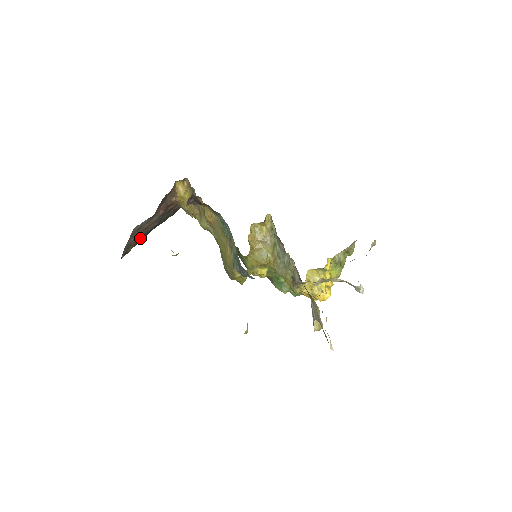
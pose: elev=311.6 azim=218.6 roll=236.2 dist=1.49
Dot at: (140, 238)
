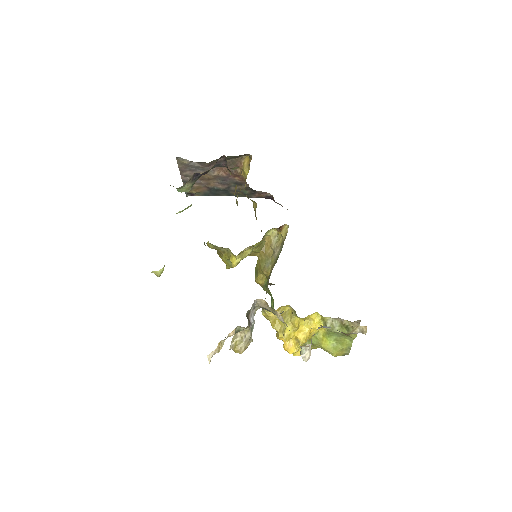
Dot at: (207, 190)
